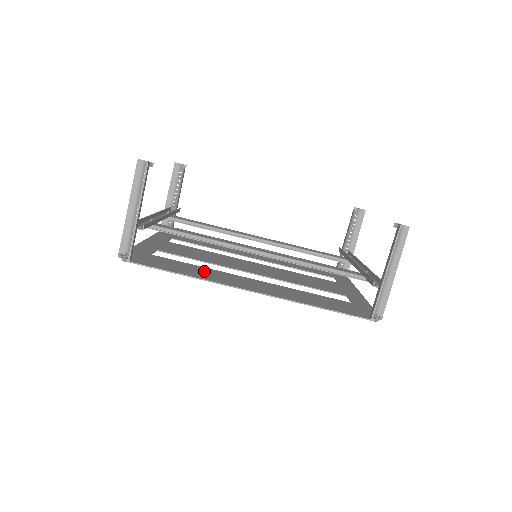
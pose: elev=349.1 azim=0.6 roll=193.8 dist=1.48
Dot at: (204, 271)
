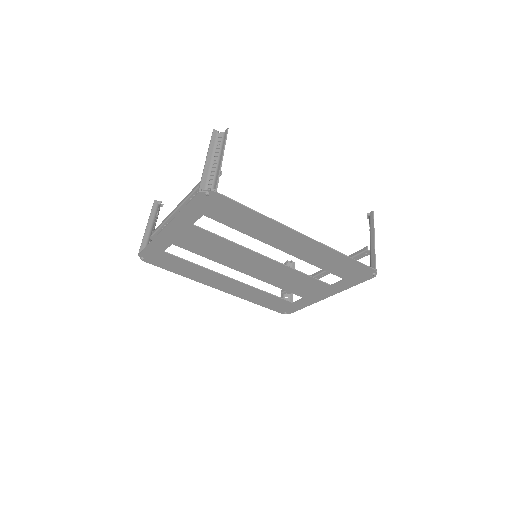
Dot at: (254, 228)
